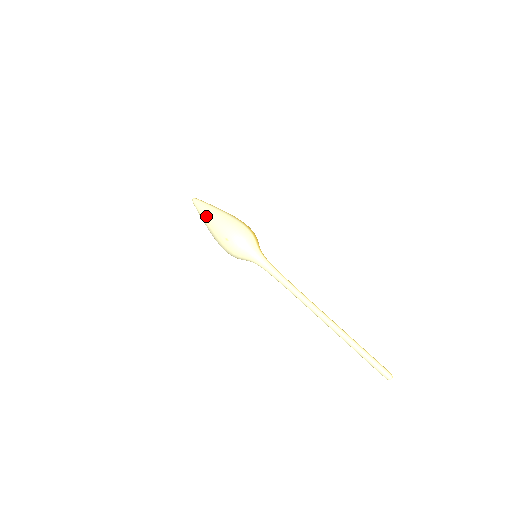
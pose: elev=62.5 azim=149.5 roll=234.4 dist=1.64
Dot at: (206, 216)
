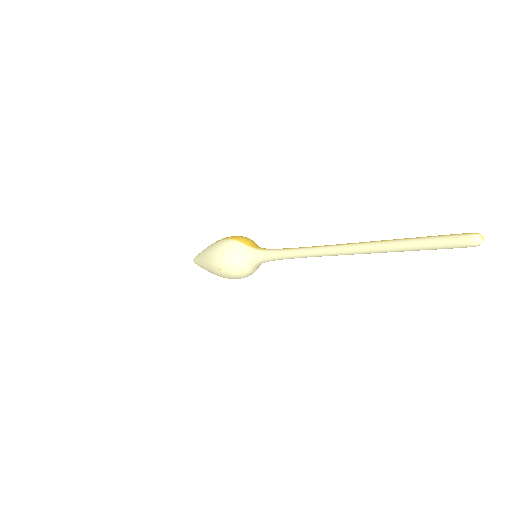
Dot at: (202, 266)
